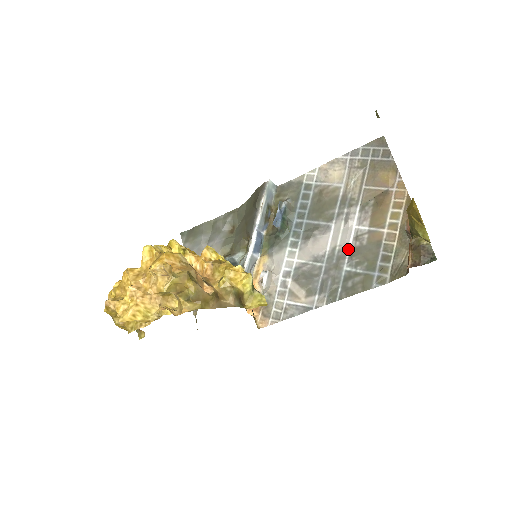
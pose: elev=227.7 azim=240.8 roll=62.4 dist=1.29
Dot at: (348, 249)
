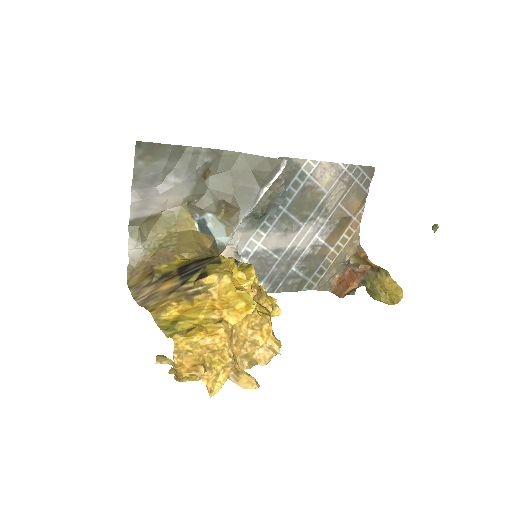
Dot at: (303, 253)
